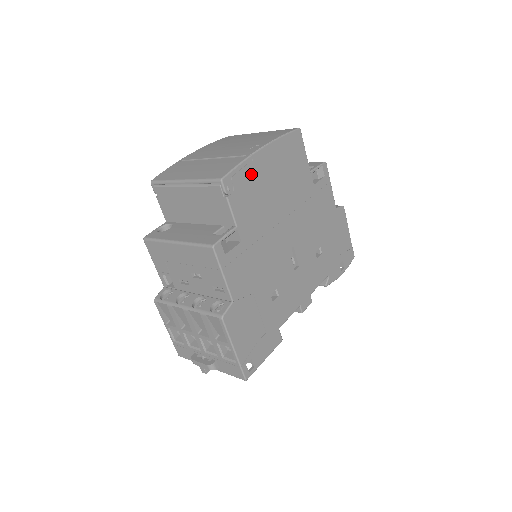
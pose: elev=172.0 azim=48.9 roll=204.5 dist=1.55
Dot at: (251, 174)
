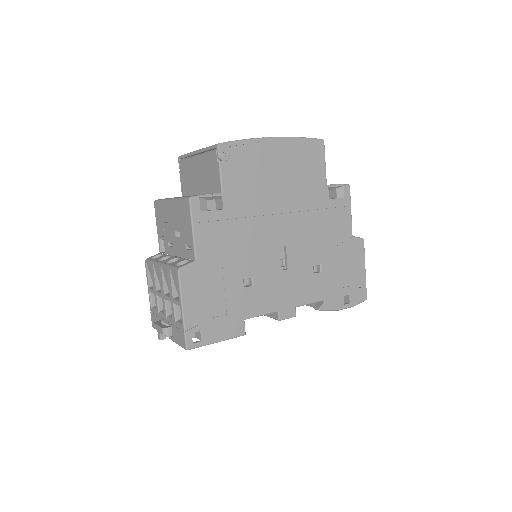
Dot at: (253, 154)
